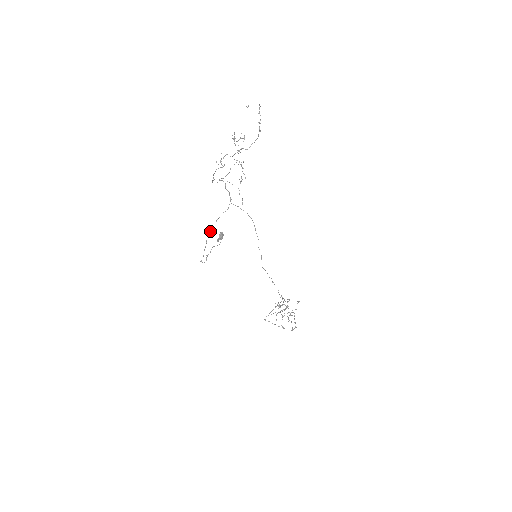
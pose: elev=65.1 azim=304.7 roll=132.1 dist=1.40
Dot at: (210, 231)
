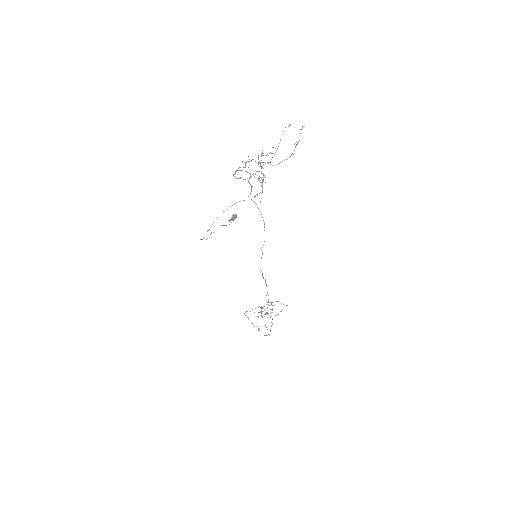
Dot at: occluded
